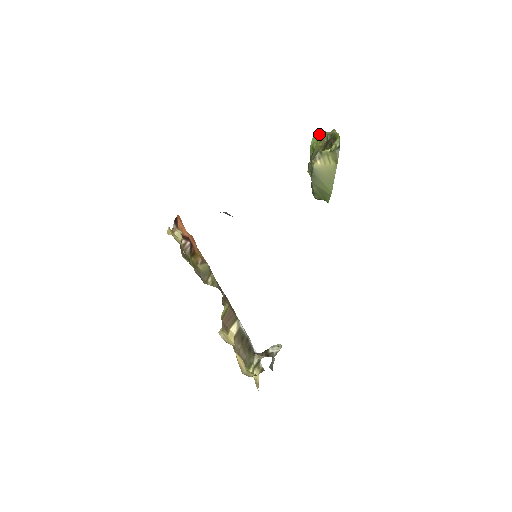
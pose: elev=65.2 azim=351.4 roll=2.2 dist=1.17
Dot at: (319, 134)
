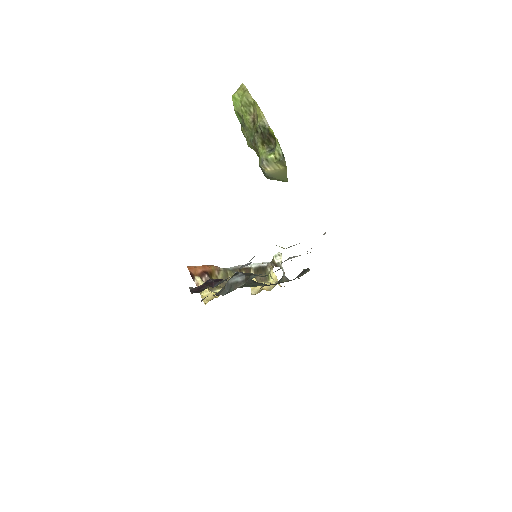
Dot at: (238, 97)
